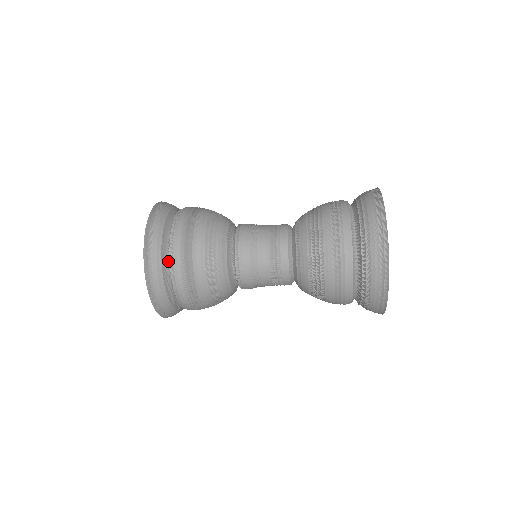
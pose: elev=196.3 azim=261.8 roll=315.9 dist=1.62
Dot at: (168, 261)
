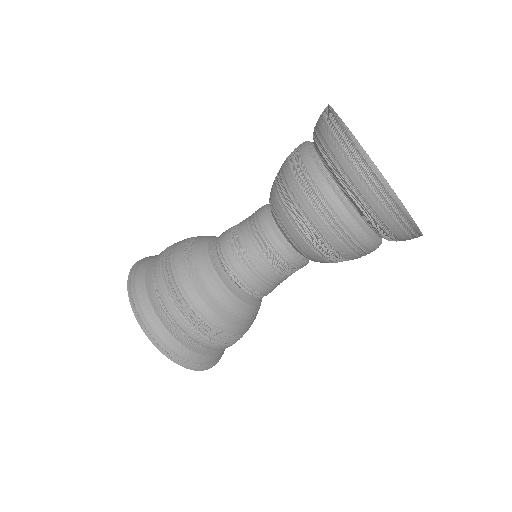
Dot at: occluded
